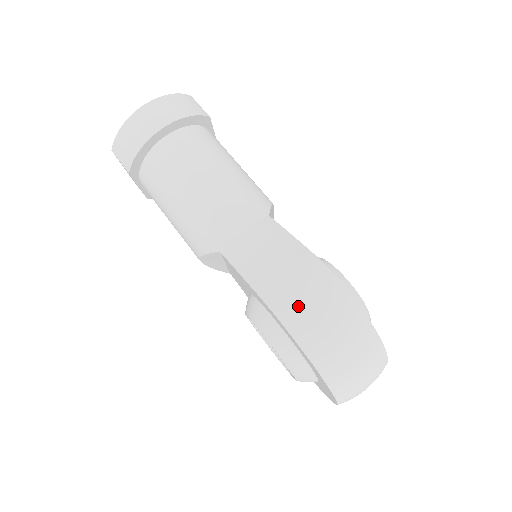
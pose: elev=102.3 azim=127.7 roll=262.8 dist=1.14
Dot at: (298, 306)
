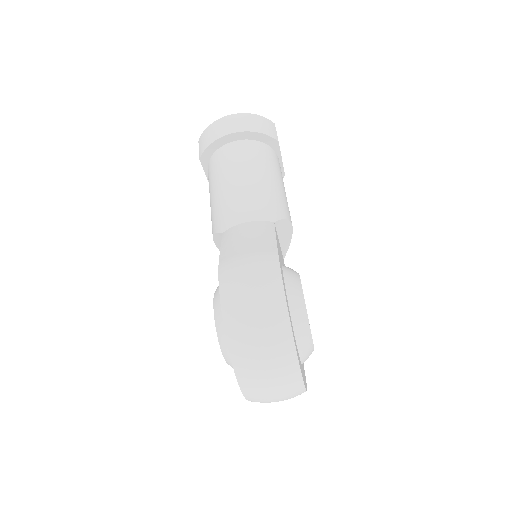
Dot at: (237, 280)
